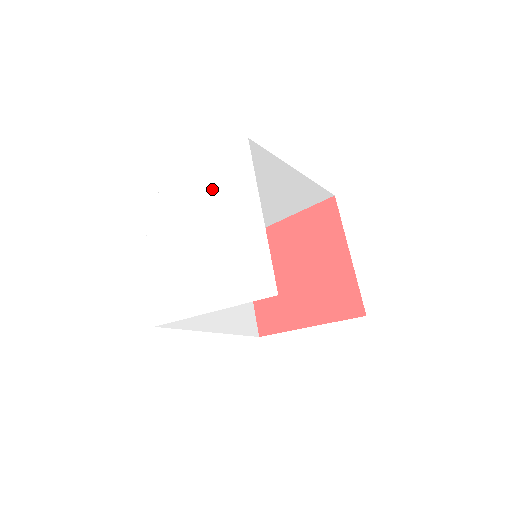
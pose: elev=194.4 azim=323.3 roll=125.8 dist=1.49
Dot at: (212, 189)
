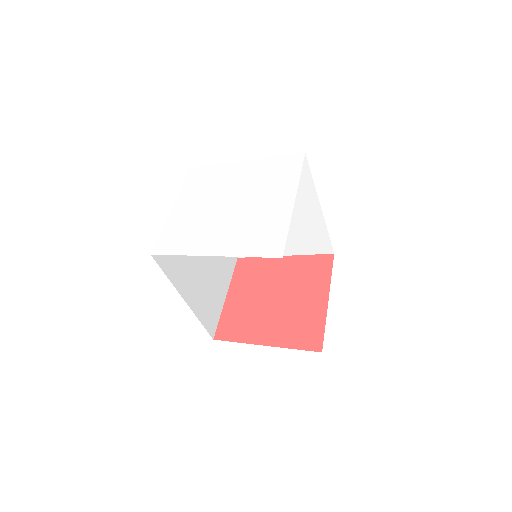
Dot at: (258, 175)
